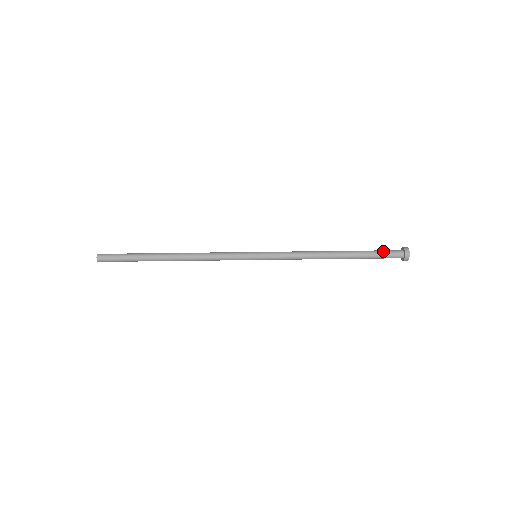
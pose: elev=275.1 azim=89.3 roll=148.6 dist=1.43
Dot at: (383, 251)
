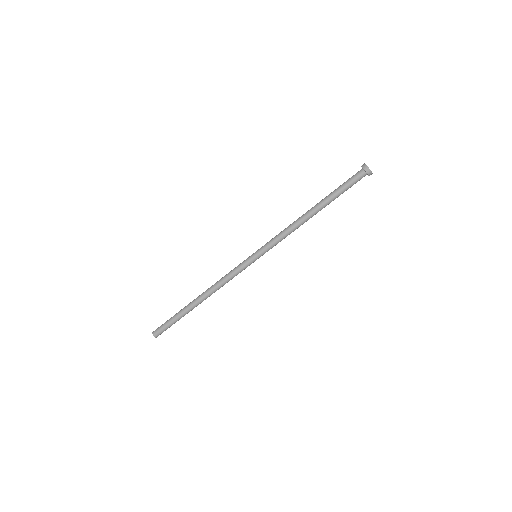
Dot at: (346, 181)
